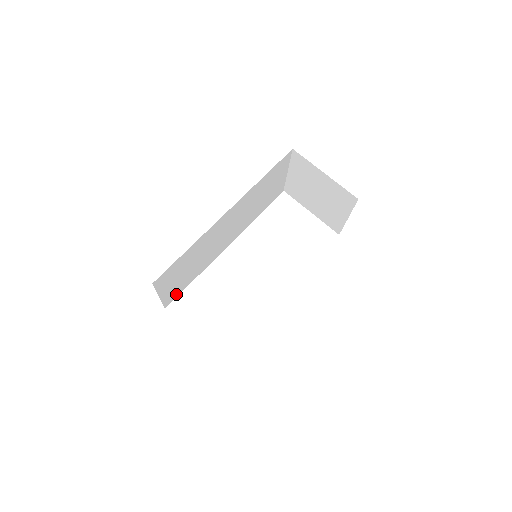
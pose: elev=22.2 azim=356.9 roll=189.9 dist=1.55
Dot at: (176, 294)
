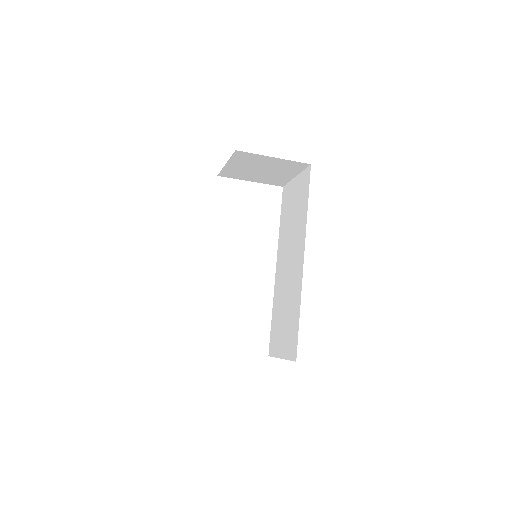
Dot at: occluded
